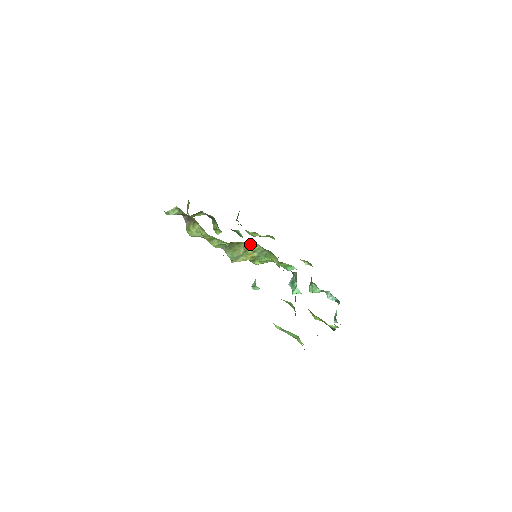
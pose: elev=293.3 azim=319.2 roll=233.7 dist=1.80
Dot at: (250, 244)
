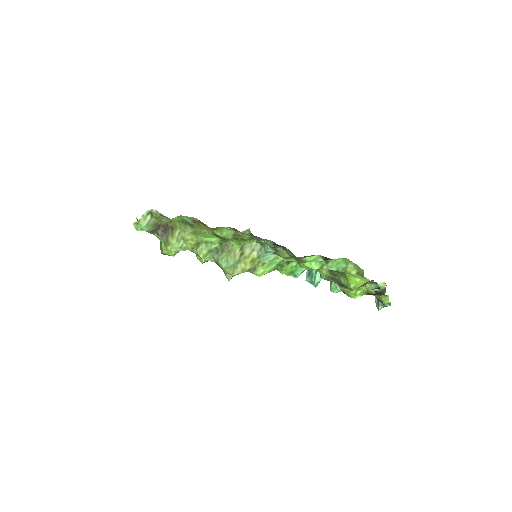
Dot at: occluded
